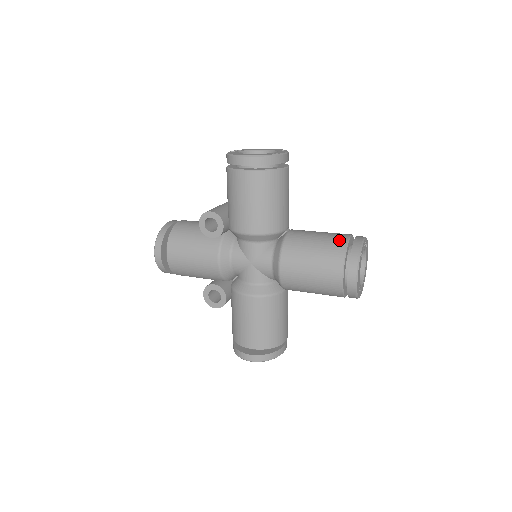
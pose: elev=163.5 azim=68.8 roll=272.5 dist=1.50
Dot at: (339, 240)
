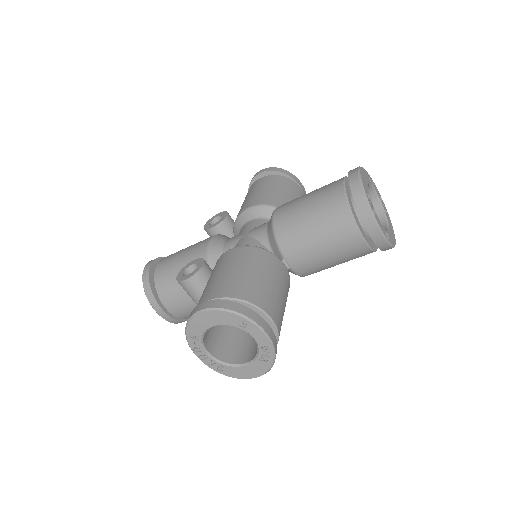
Dot at: occluded
